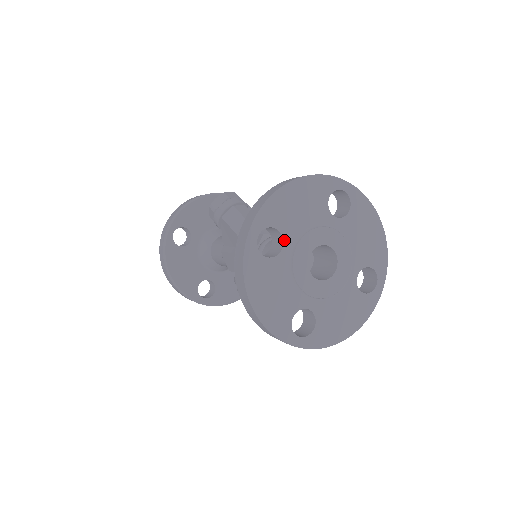
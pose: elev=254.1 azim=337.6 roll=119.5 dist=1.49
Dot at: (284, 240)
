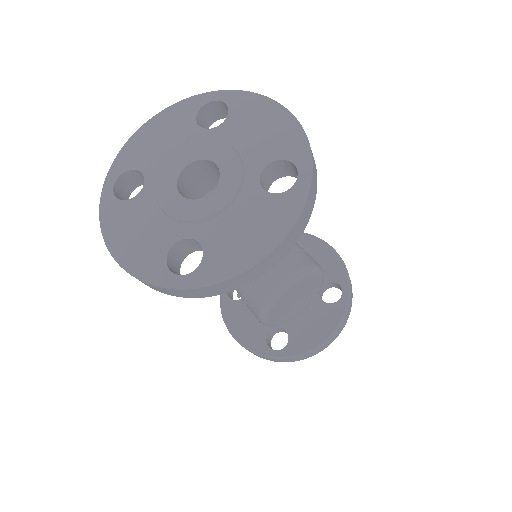
Dot at: (145, 177)
